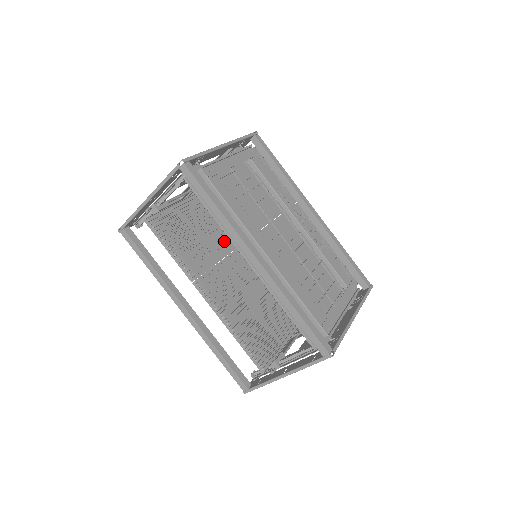
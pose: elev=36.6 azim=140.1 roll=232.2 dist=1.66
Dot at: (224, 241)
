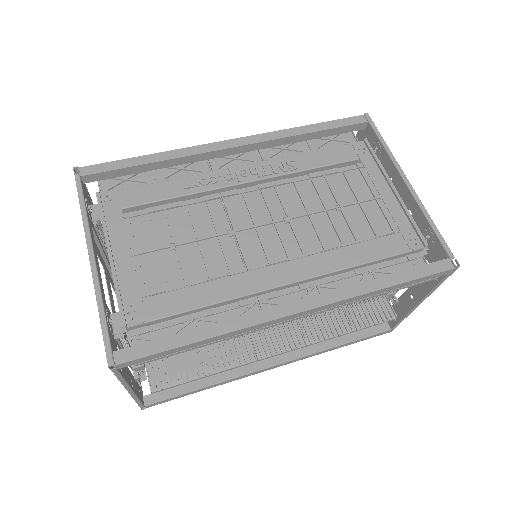
Dot at: occluded
